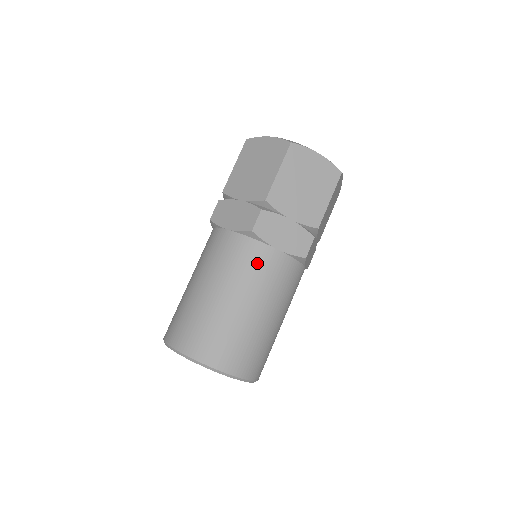
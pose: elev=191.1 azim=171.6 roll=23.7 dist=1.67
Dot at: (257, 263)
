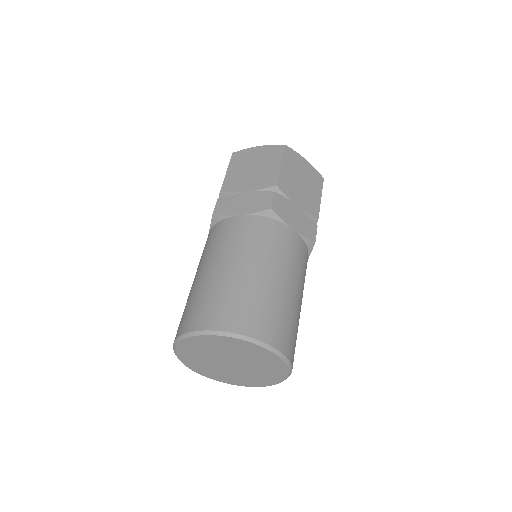
Dot at: (224, 233)
